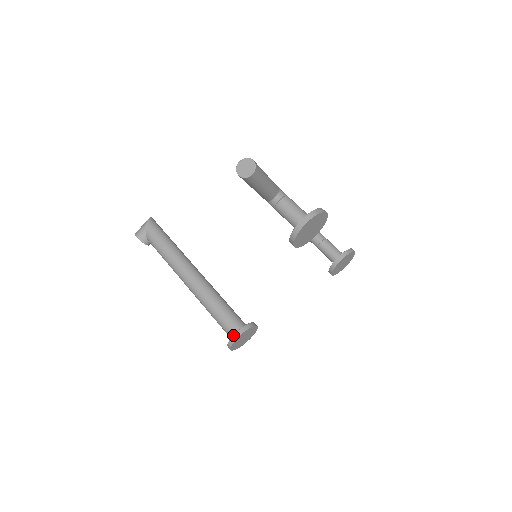
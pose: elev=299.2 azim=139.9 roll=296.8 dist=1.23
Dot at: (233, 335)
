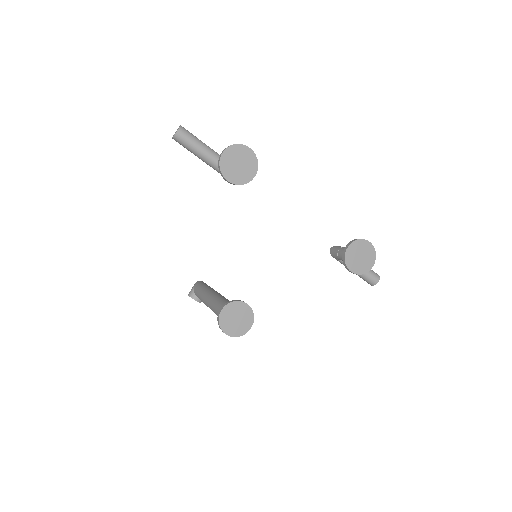
Dot at: occluded
